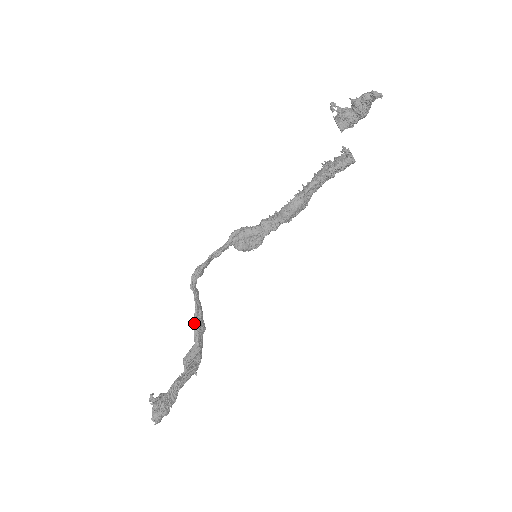
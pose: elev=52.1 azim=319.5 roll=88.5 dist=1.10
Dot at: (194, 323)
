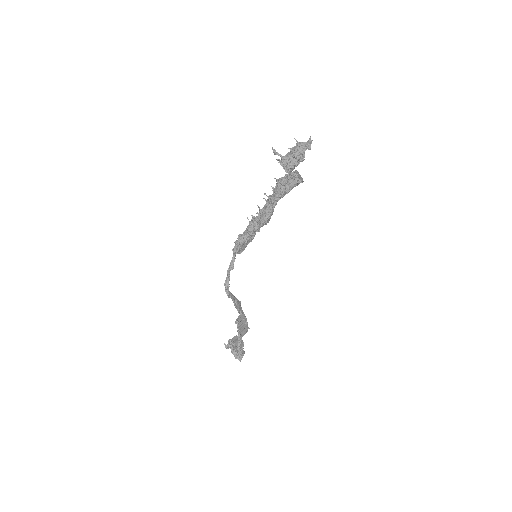
Dot at: (236, 308)
